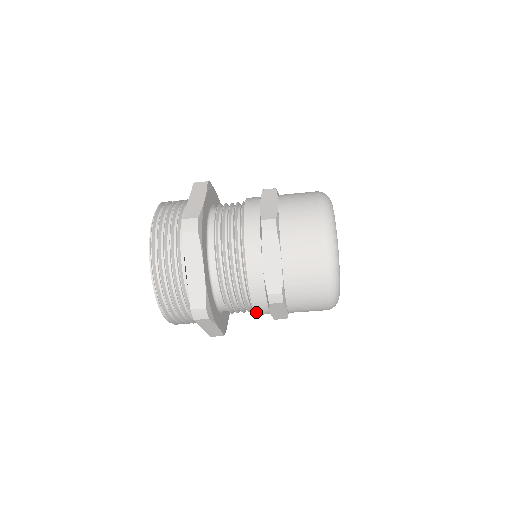
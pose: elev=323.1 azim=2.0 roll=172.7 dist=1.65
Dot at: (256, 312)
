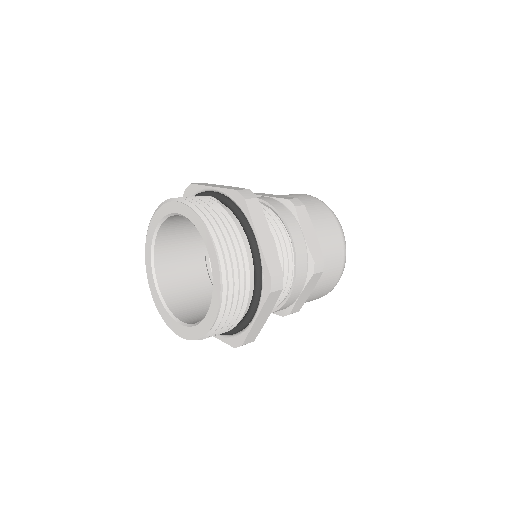
Dot at: (290, 297)
